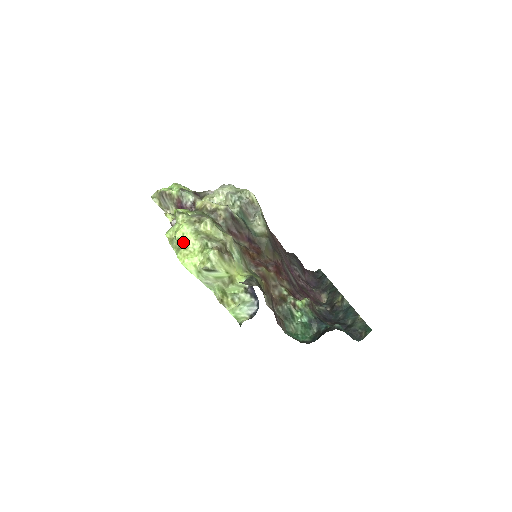
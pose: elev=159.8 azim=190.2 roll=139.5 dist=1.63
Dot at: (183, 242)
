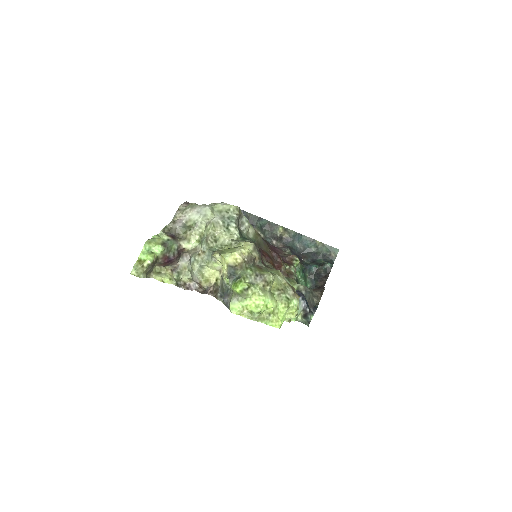
Dot at: (267, 311)
